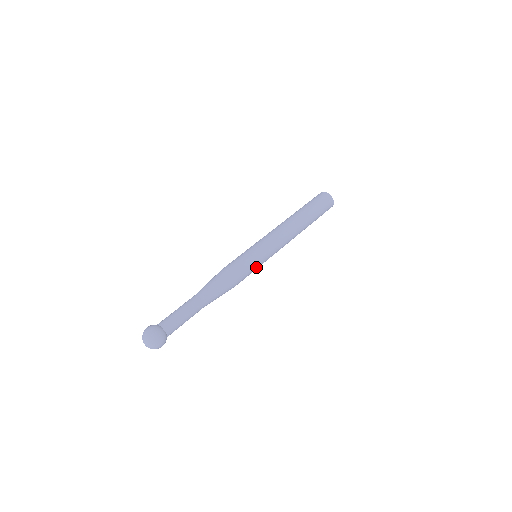
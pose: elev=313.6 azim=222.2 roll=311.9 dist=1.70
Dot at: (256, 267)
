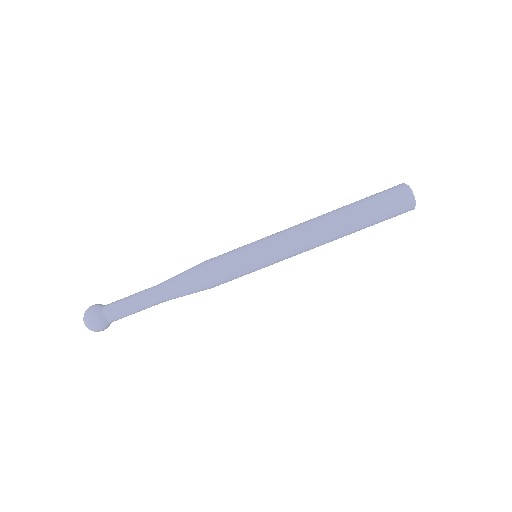
Dot at: (247, 273)
